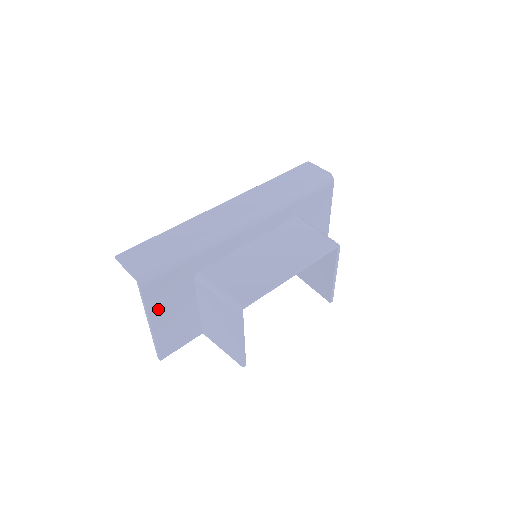
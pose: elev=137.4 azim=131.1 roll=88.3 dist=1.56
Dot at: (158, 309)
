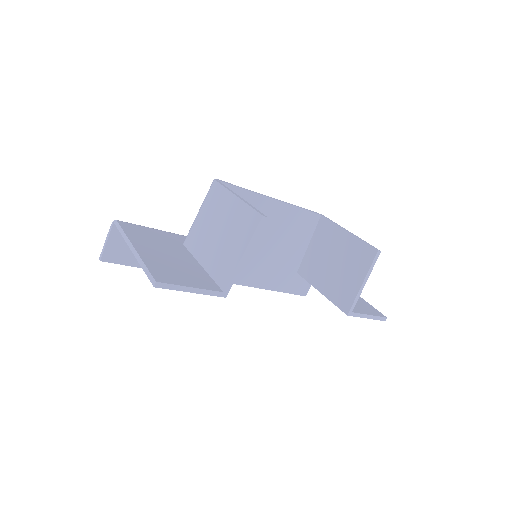
Dot at: (141, 241)
